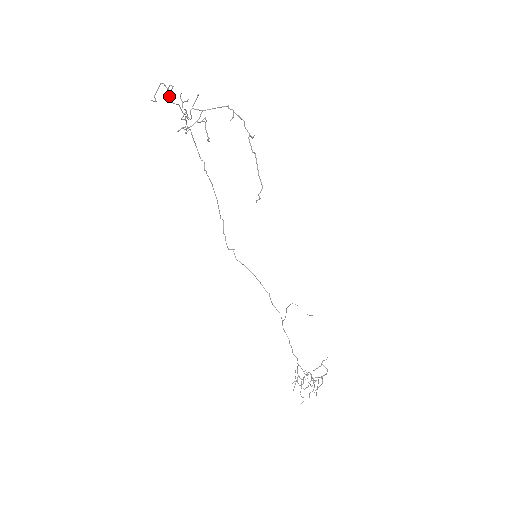
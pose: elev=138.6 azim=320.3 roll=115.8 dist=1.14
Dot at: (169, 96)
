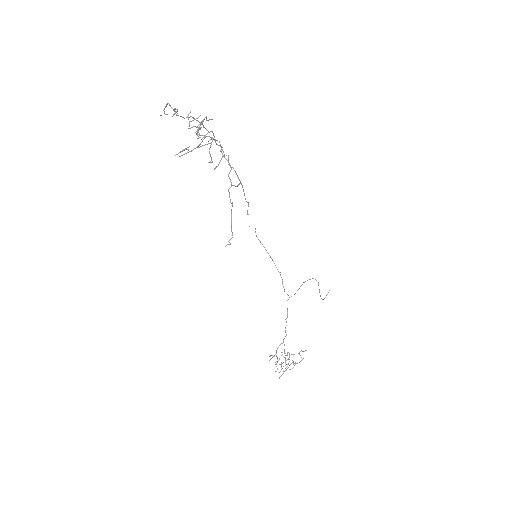
Dot at: (176, 115)
